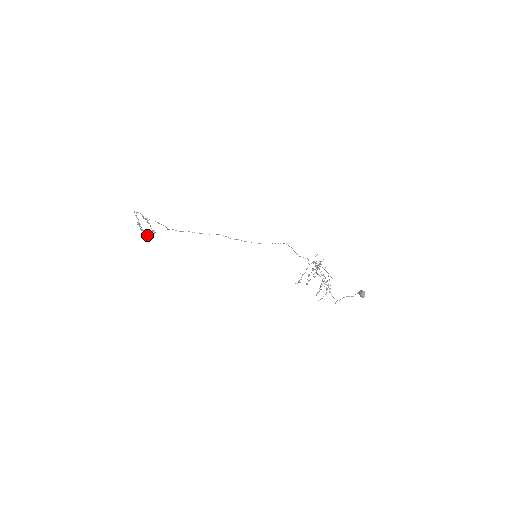
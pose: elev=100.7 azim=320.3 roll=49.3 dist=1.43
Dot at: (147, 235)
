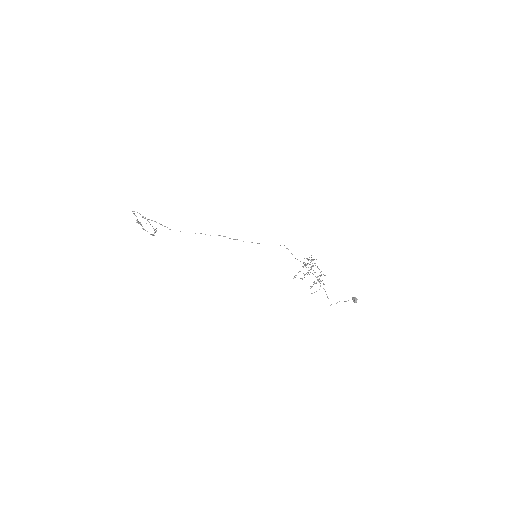
Dot at: occluded
